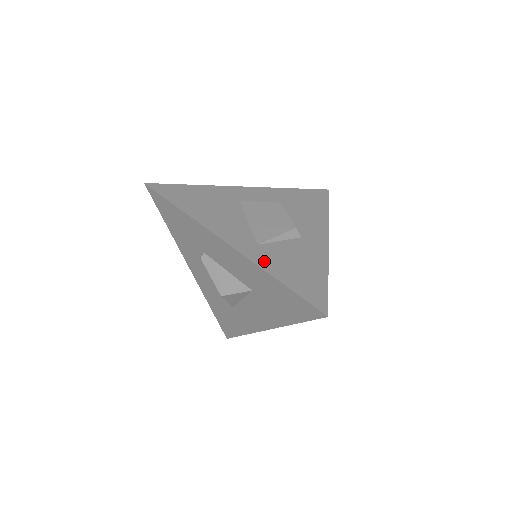
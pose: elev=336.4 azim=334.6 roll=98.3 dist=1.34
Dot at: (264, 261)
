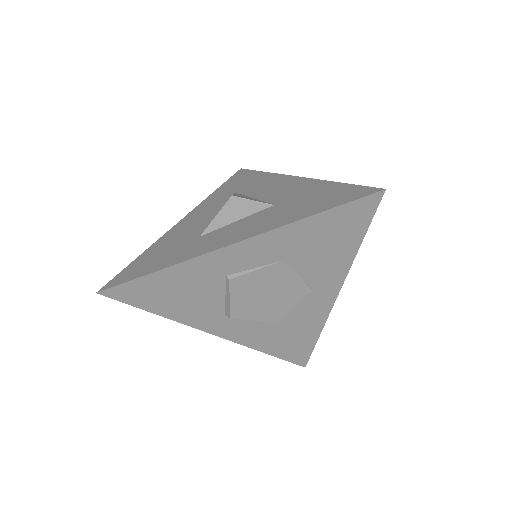
Dot at: occluded
